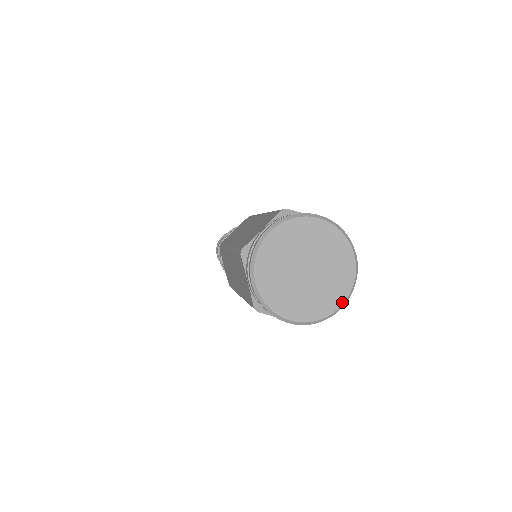
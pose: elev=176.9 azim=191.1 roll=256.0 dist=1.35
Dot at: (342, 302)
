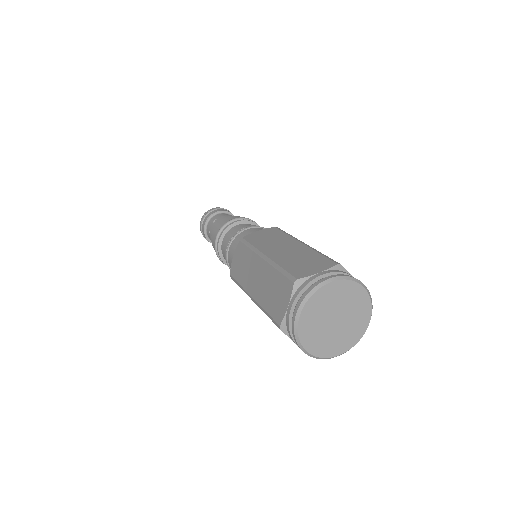
Dot at: (369, 321)
